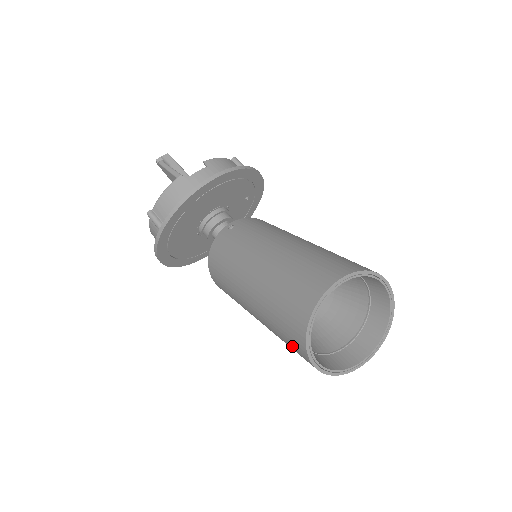
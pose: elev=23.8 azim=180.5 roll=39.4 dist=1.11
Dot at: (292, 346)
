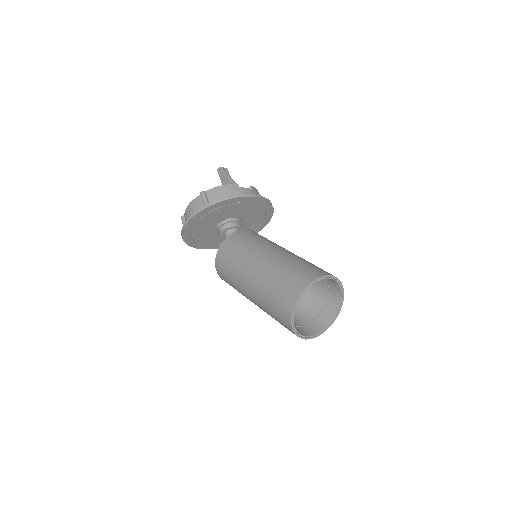
Dot at: (280, 302)
